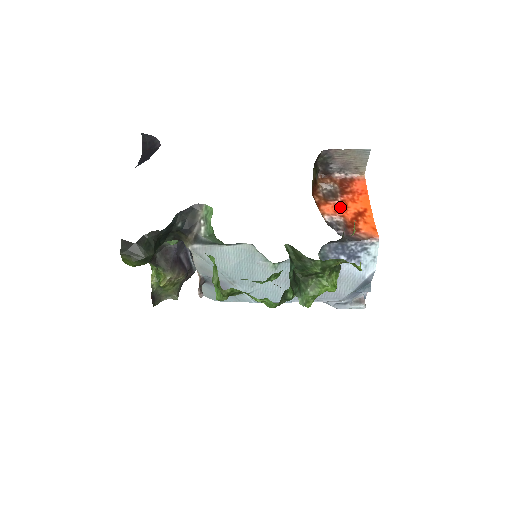
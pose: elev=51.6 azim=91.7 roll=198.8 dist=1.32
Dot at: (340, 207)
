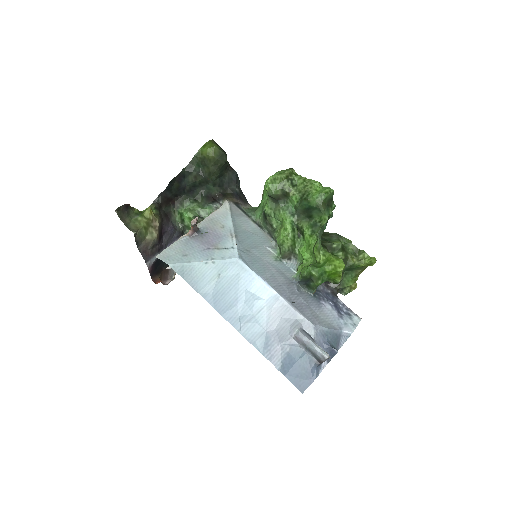
Dot at: occluded
